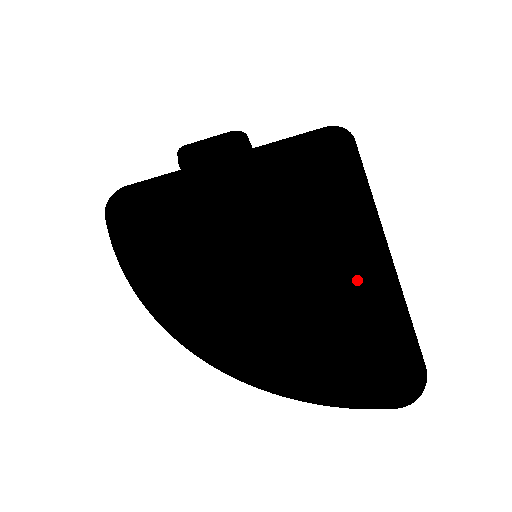
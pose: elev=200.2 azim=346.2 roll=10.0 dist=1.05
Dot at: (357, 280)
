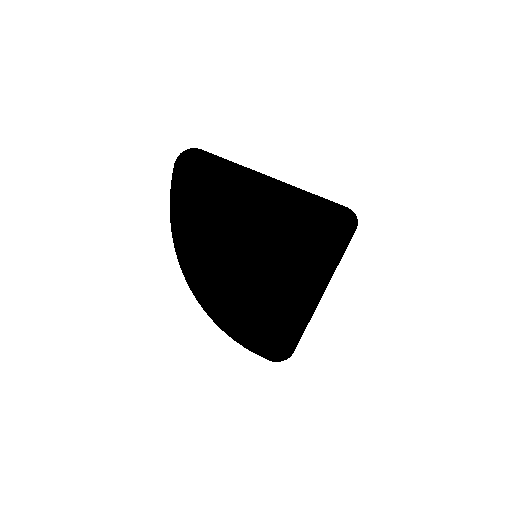
Dot at: (296, 299)
